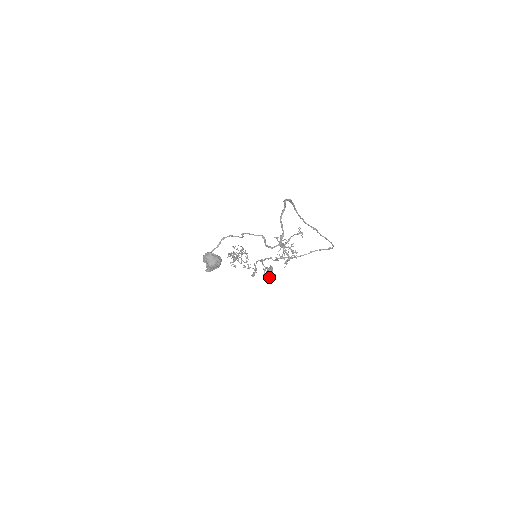
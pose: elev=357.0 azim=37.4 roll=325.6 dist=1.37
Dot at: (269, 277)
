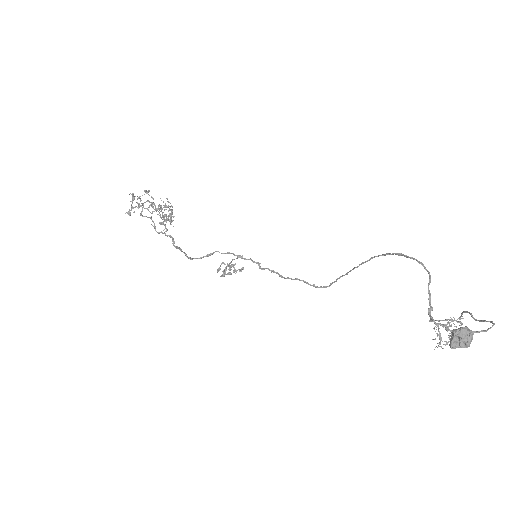
Dot at: (224, 275)
